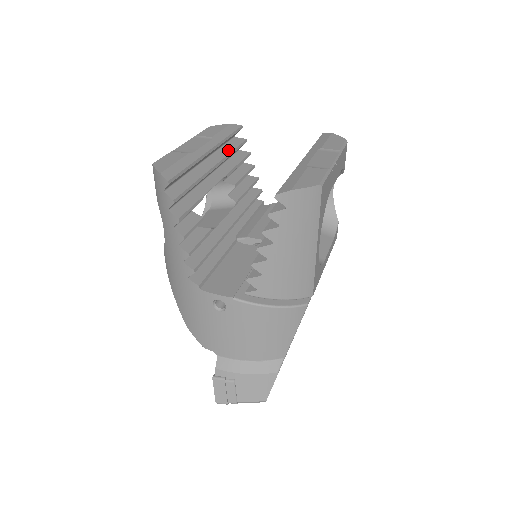
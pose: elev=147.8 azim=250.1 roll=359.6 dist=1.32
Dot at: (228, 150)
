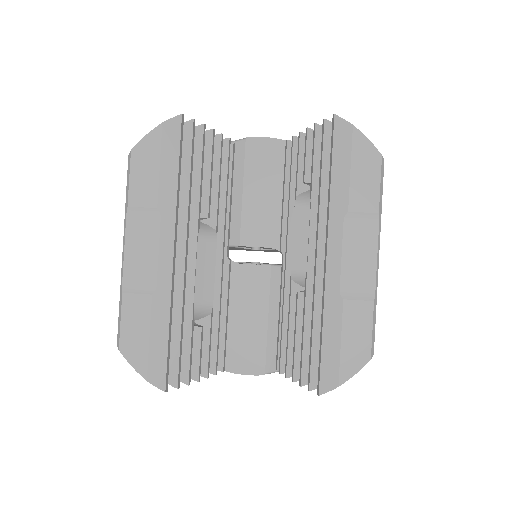
Dot at: (183, 189)
